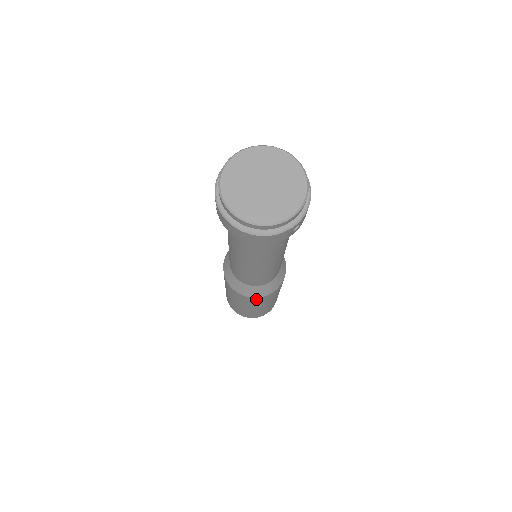
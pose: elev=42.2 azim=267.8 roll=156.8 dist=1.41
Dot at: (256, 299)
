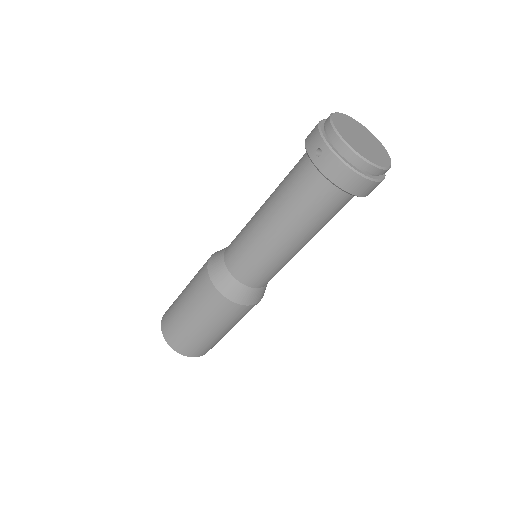
Dot at: (241, 309)
